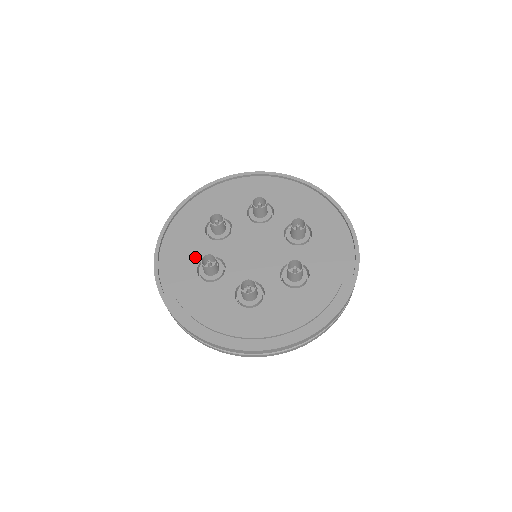
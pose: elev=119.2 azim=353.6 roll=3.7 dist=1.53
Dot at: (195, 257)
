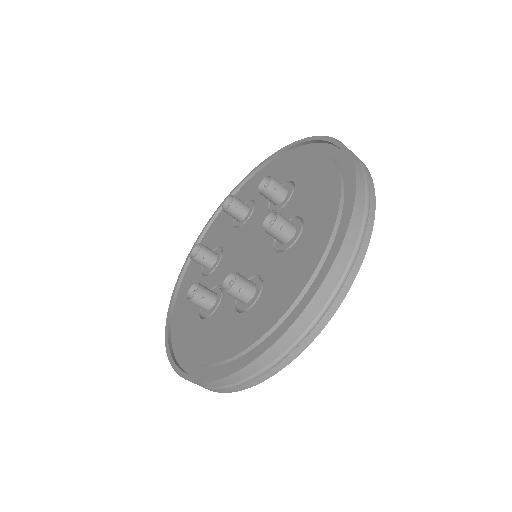
Dot at: (213, 244)
